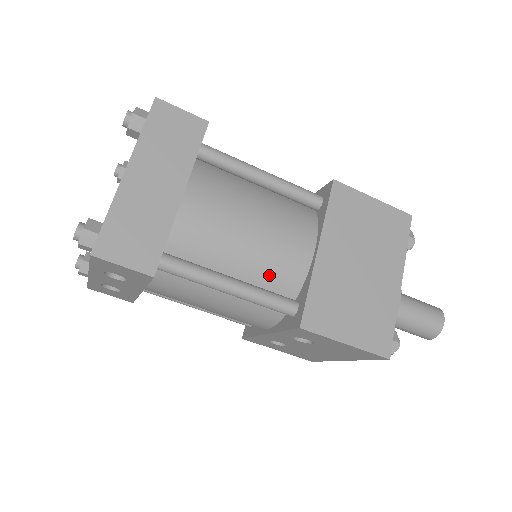
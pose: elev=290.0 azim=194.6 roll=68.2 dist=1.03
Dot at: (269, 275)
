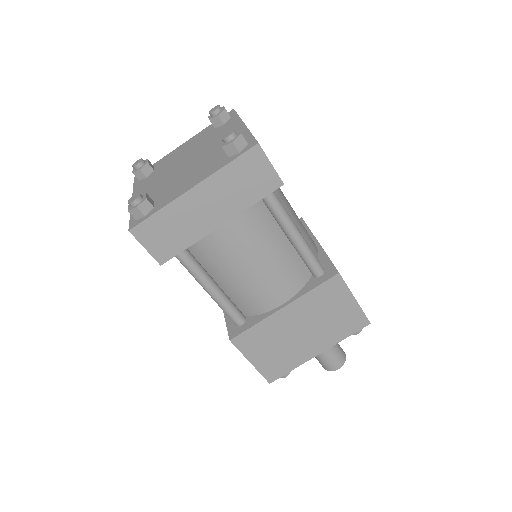
Dot at: (240, 297)
